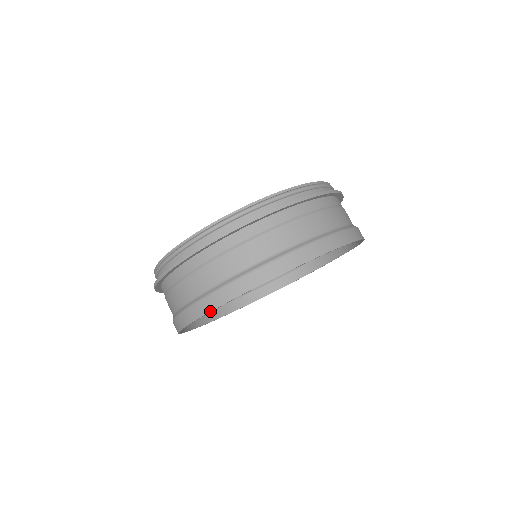
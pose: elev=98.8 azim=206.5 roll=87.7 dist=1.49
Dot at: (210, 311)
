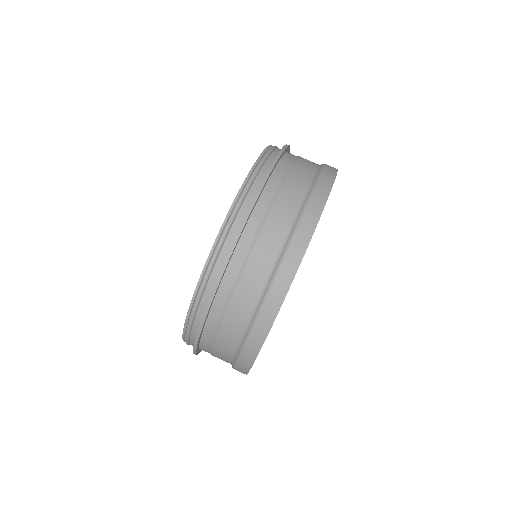
Dot at: occluded
